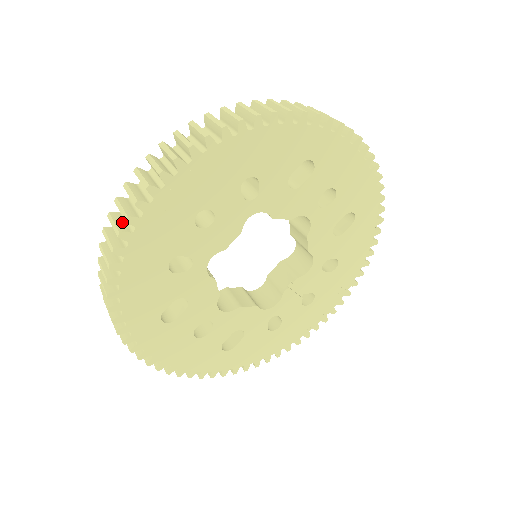
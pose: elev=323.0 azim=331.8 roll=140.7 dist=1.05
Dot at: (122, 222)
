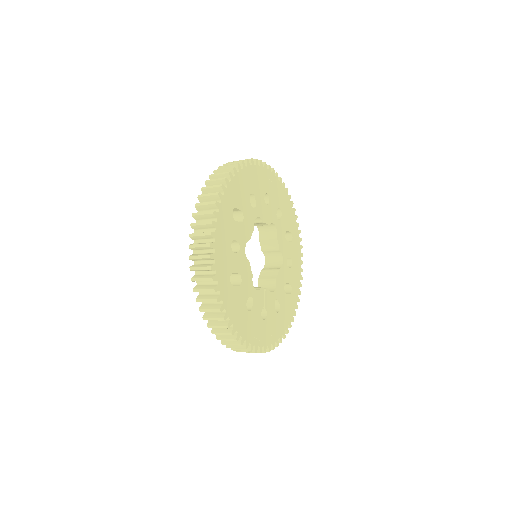
Dot at: occluded
